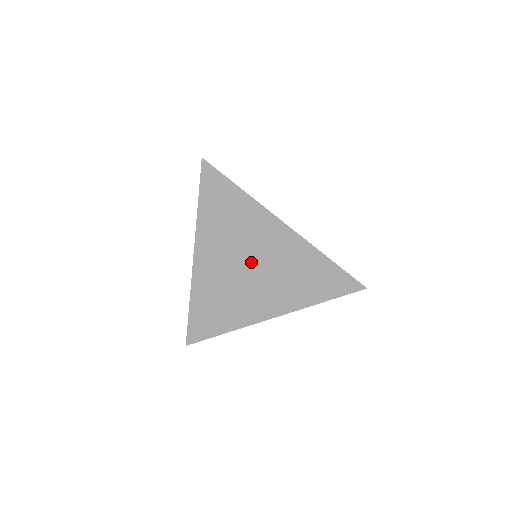
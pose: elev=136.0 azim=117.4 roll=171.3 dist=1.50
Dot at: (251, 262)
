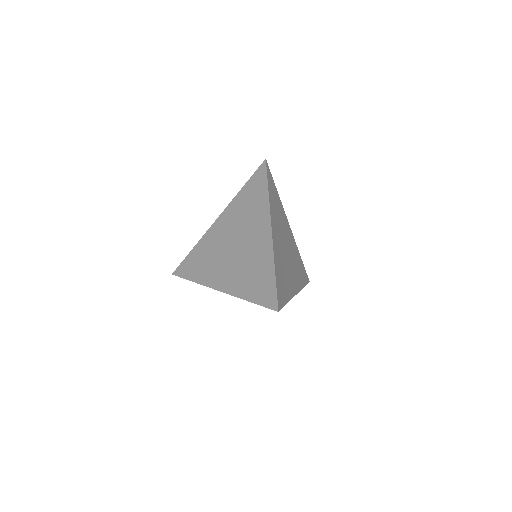
Dot at: (238, 242)
